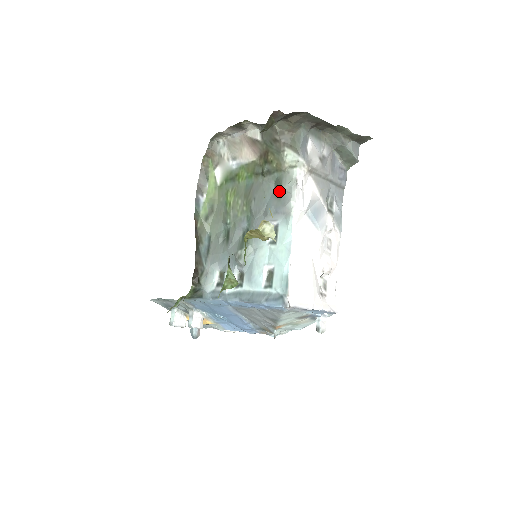
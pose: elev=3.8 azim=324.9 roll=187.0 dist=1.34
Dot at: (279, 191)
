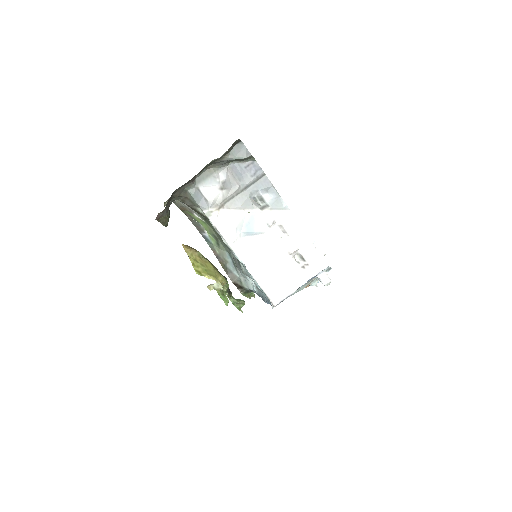
Dot at: occluded
